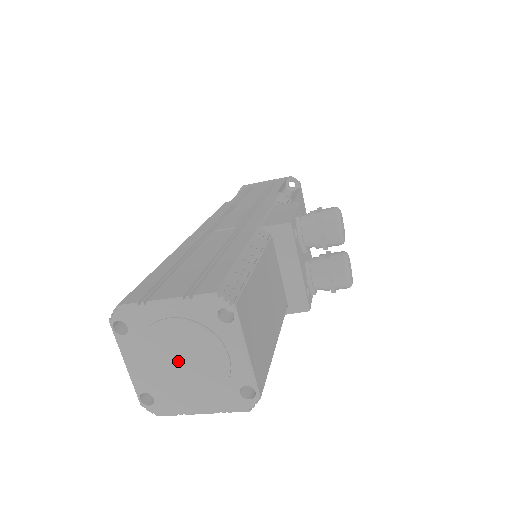
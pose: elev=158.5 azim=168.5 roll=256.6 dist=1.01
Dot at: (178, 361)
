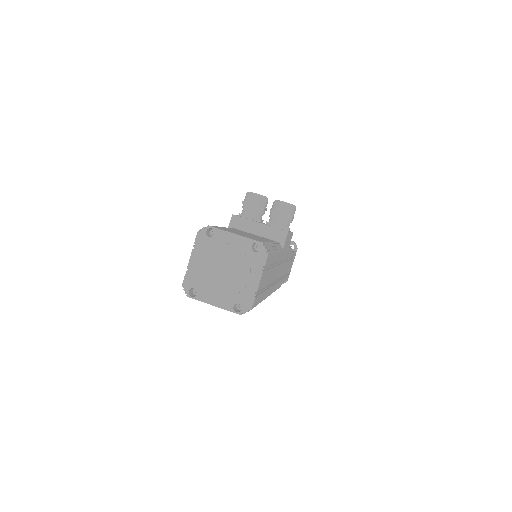
Dot at: (223, 273)
